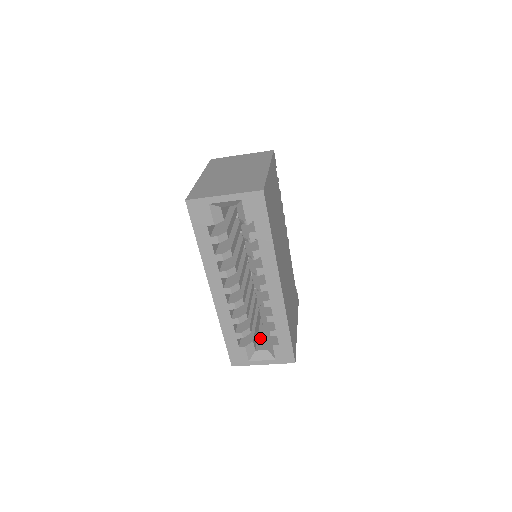
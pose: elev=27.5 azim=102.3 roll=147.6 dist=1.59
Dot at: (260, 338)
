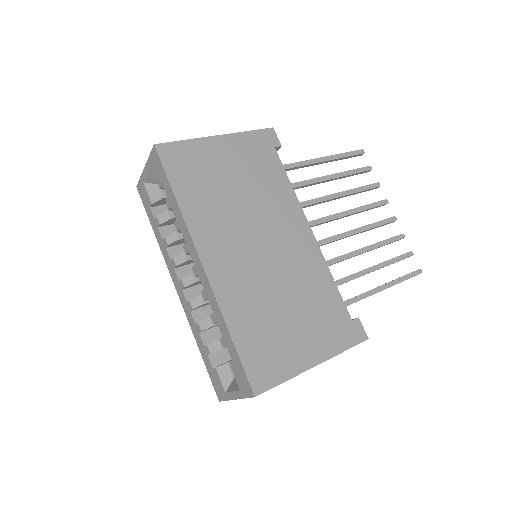
Dot at: occluded
